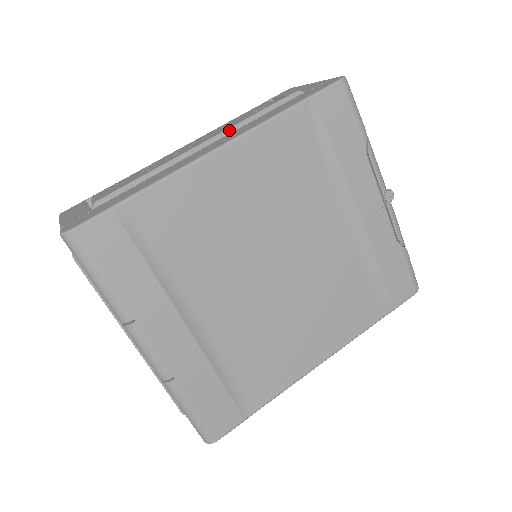
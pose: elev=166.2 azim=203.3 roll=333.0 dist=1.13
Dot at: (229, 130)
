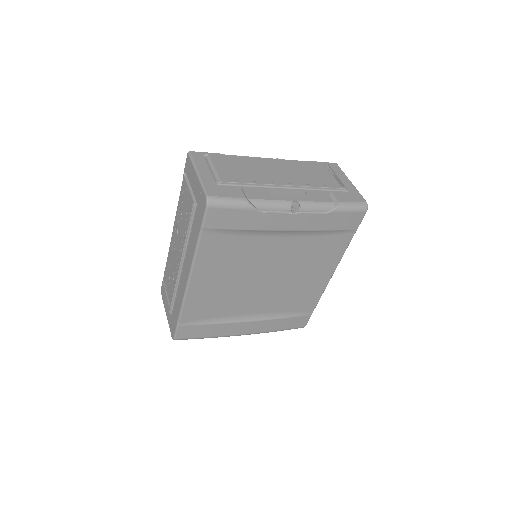
Dot at: (184, 251)
